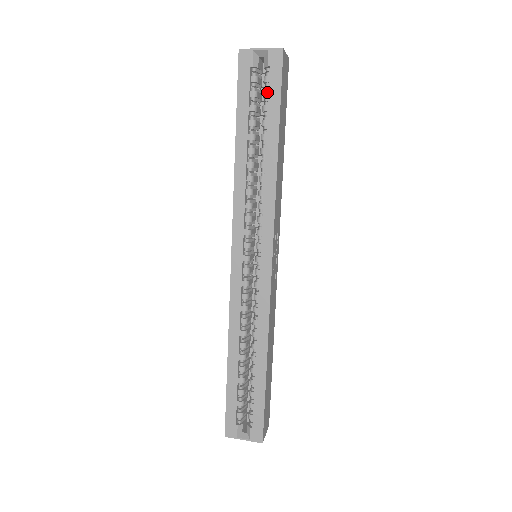
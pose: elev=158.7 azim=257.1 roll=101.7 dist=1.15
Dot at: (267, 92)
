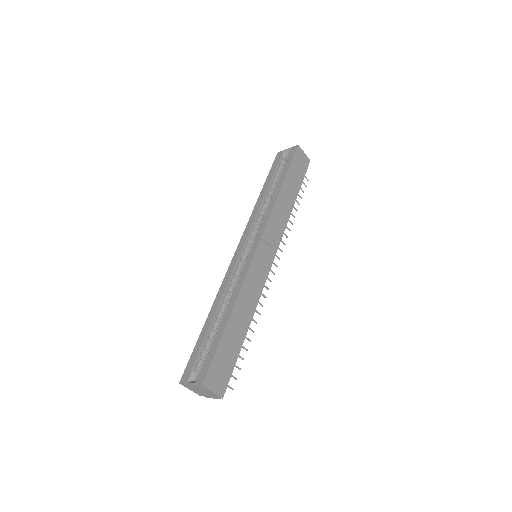
Dot at: (285, 165)
